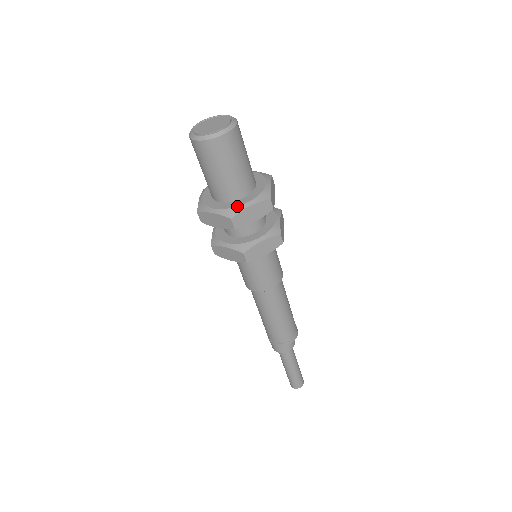
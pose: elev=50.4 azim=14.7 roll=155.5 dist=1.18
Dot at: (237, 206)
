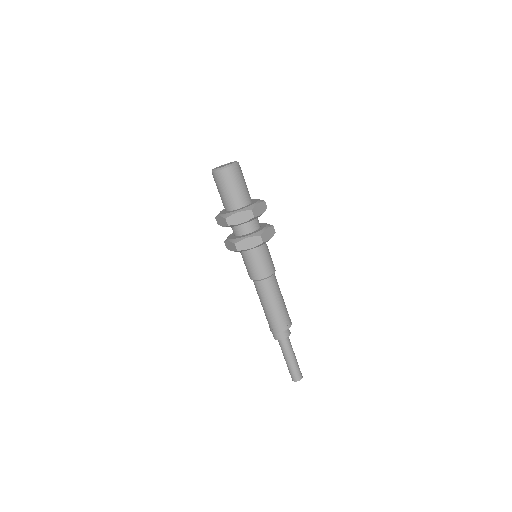
Dot at: (231, 212)
